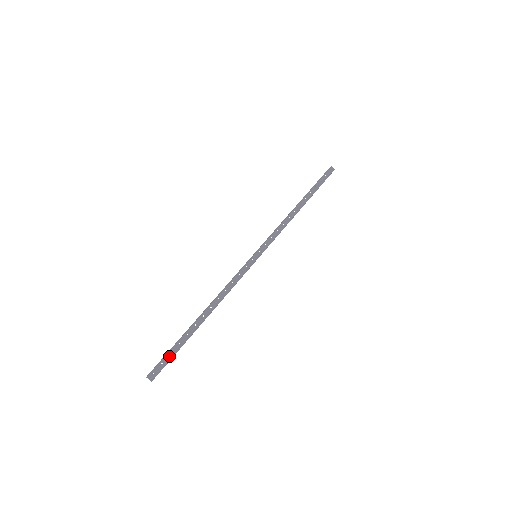
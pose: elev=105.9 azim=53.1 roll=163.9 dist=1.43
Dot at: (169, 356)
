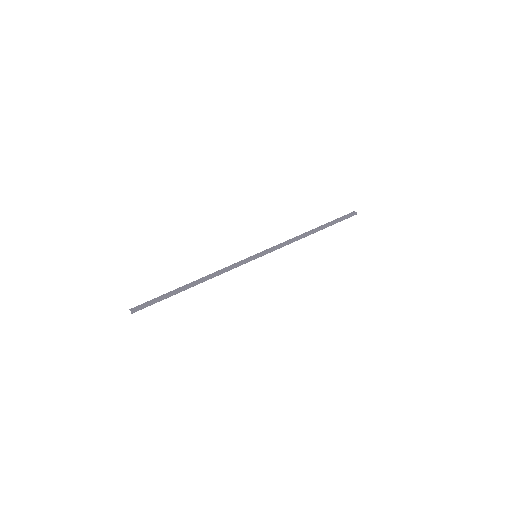
Dot at: (152, 301)
